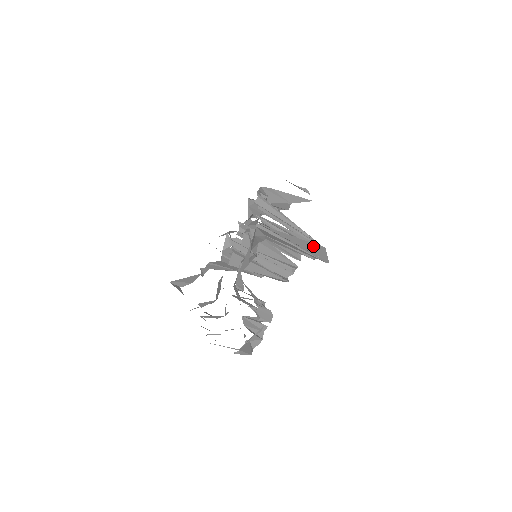
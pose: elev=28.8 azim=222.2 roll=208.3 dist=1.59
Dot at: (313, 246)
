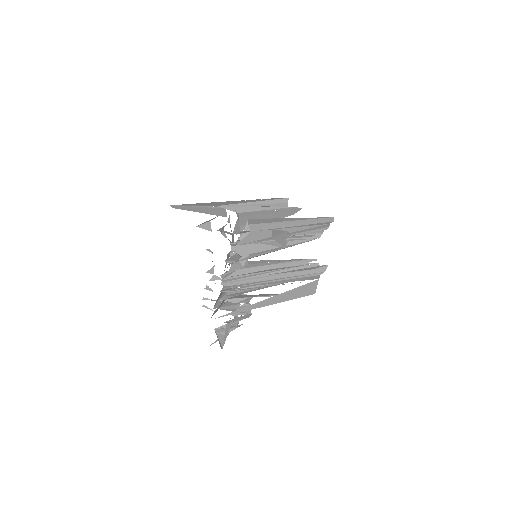
Dot at: (294, 291)
